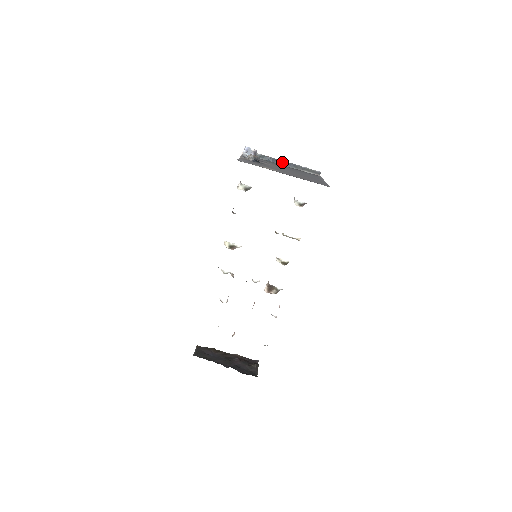
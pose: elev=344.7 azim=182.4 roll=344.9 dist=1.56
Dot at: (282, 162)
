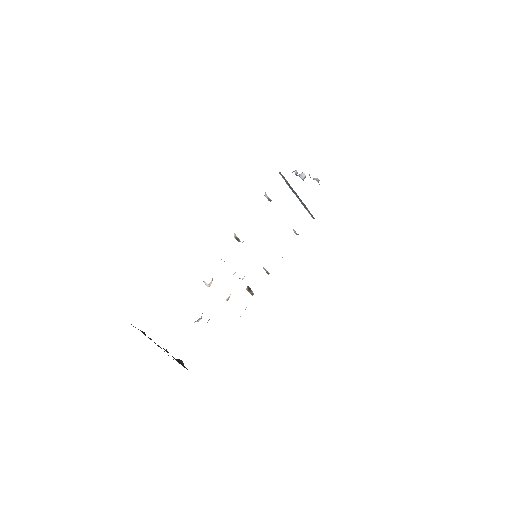
Dot at: (297, 196)
